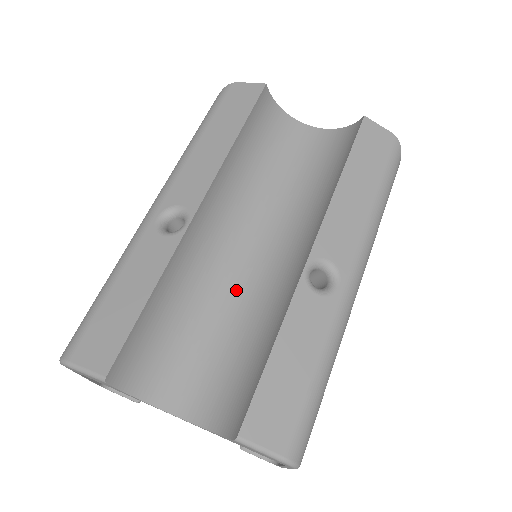
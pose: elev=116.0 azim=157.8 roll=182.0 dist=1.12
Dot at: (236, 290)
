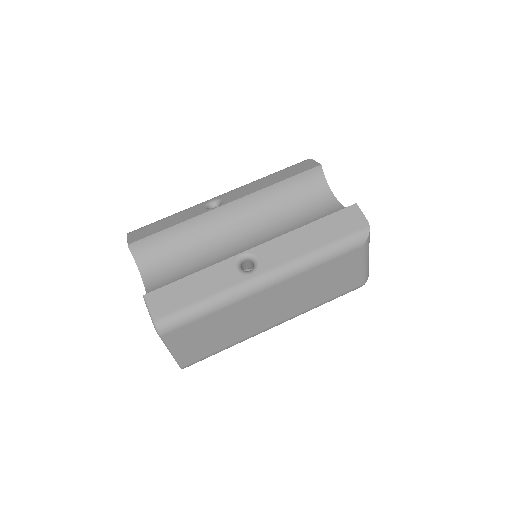
Dot at: (218, 254)
